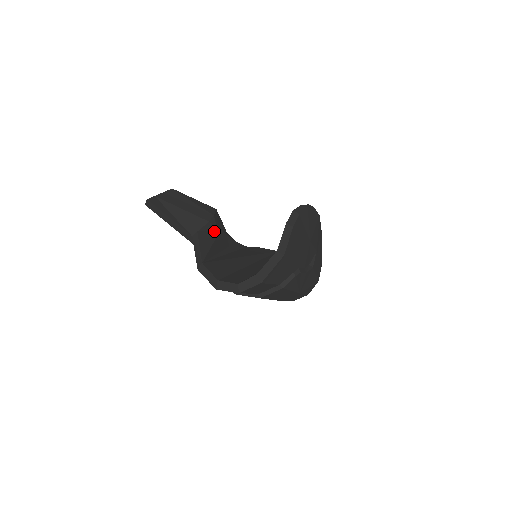
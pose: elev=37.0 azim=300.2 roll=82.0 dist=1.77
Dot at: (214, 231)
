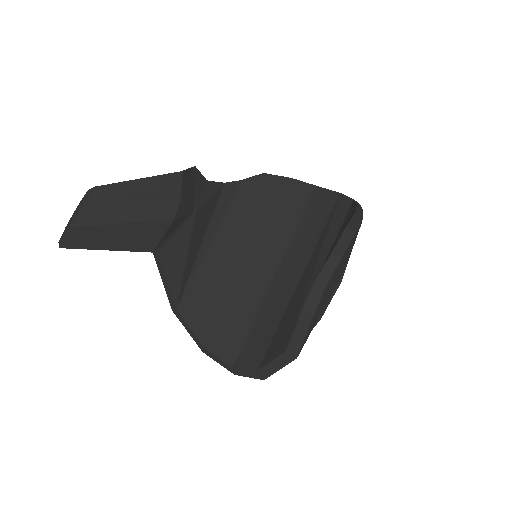
Dot at: (186, 225)
